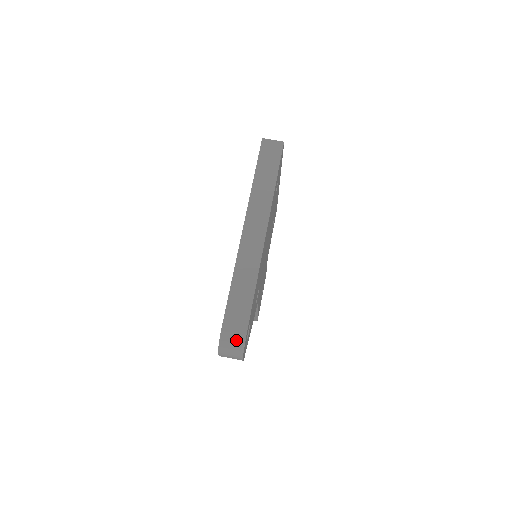
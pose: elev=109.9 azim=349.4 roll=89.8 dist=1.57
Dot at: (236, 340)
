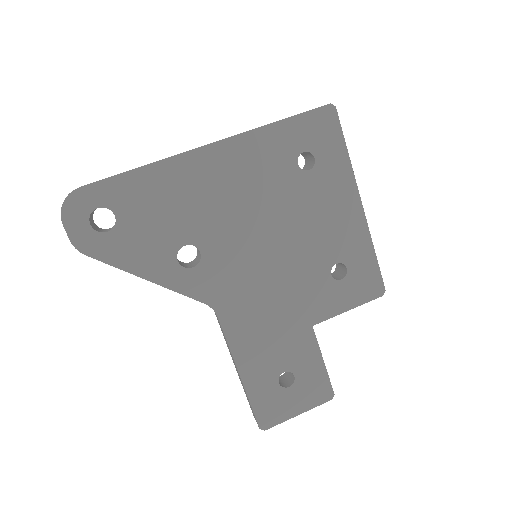
Dot at: occluded
